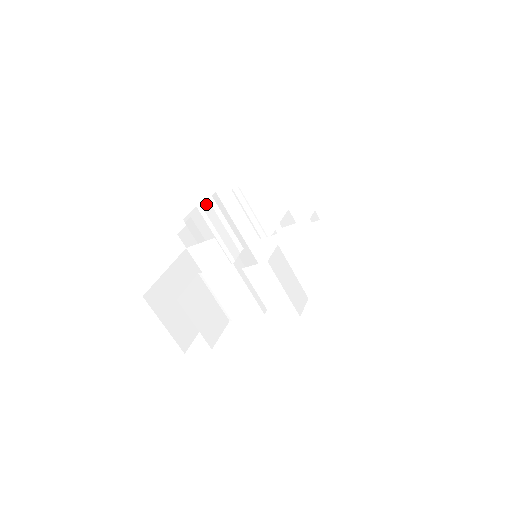
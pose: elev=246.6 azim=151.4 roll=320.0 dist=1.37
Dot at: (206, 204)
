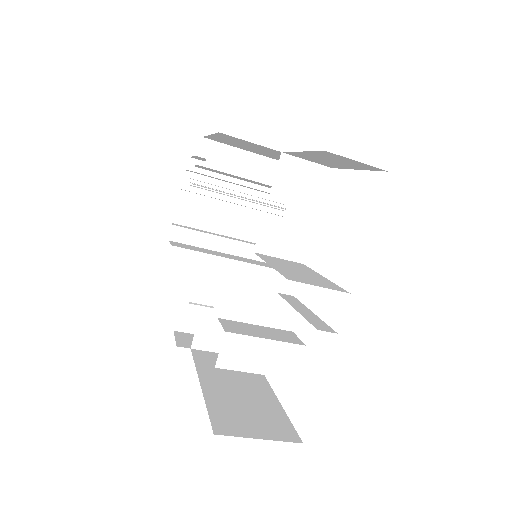
Dot at: (188, 180)
